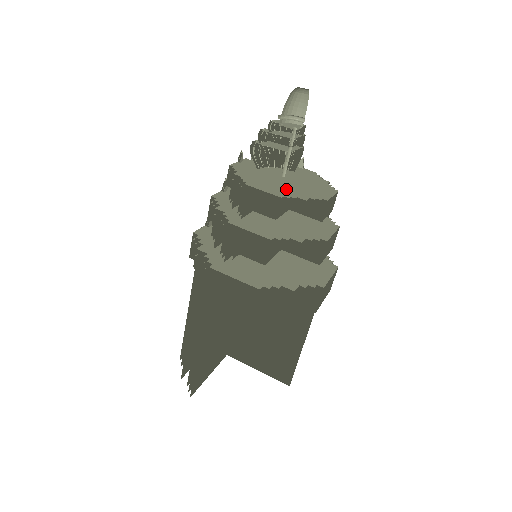
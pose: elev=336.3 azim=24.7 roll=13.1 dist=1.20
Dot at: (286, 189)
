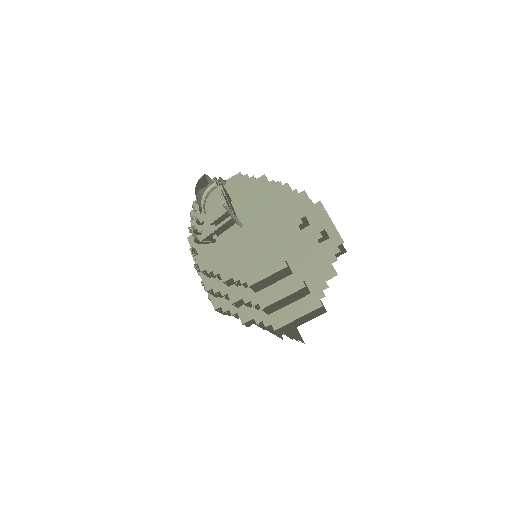
Dot at: (270, 246)
